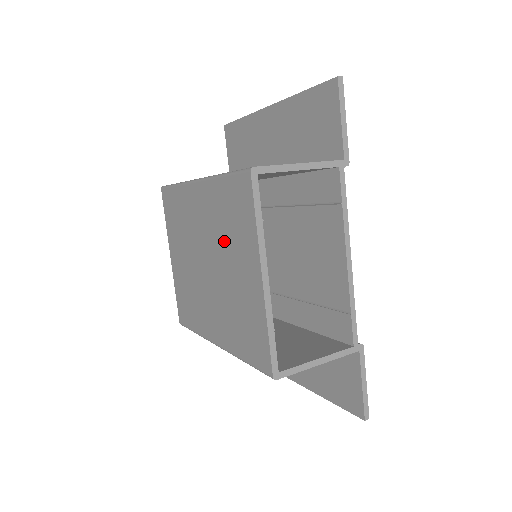
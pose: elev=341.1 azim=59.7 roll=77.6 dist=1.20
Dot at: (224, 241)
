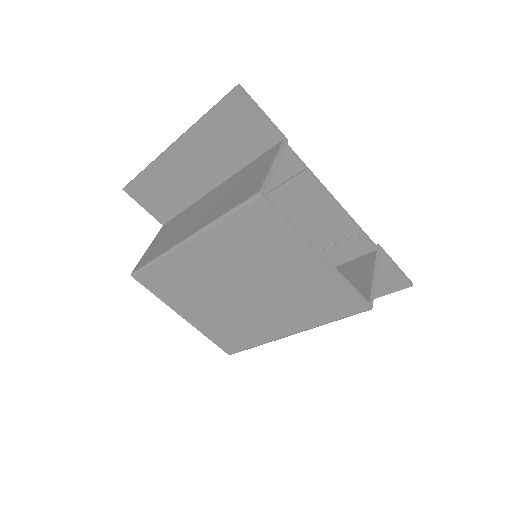
Dot at: (256, 261)
